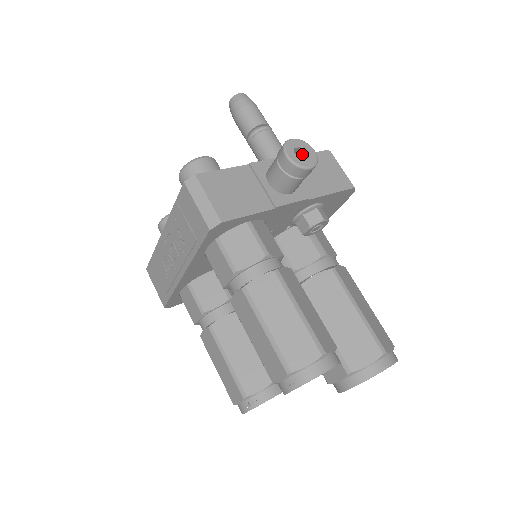
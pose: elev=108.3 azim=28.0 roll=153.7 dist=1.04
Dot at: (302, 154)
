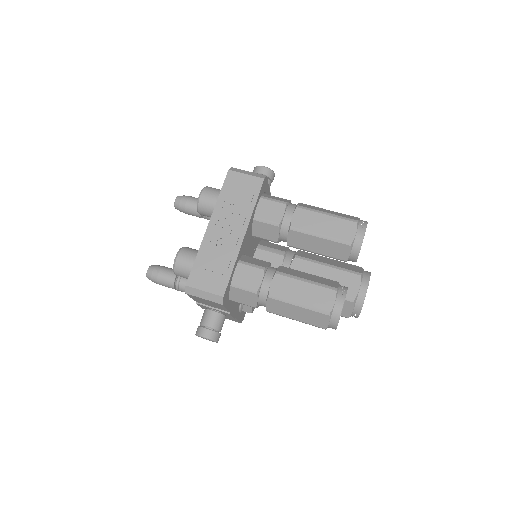
Dot at: occluded
